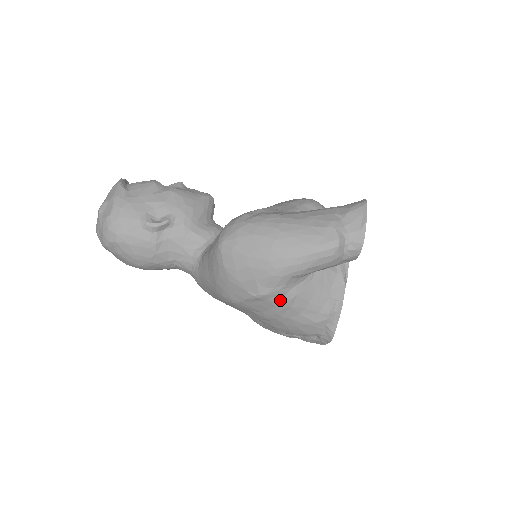
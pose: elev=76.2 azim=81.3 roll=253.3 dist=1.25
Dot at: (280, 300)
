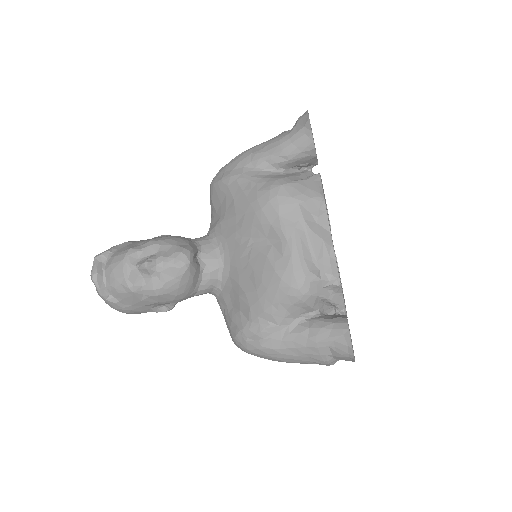
Dot at: occluded
